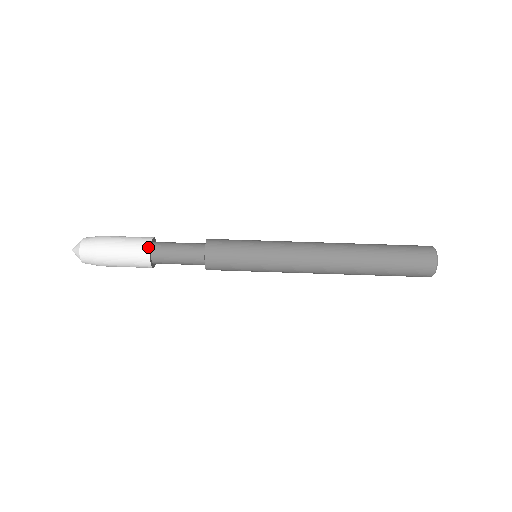
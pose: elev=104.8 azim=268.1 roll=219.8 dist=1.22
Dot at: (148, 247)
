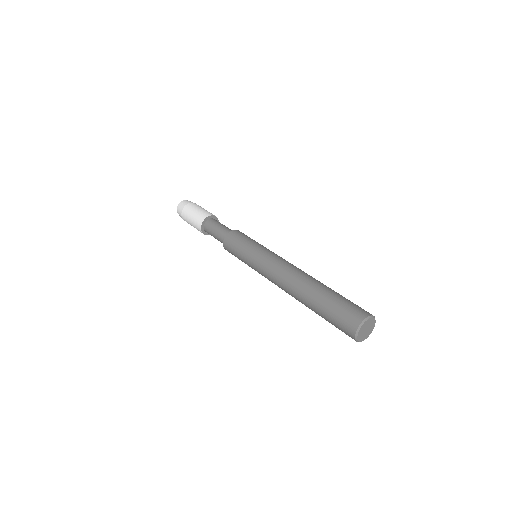
Dot at: (216, 217)
